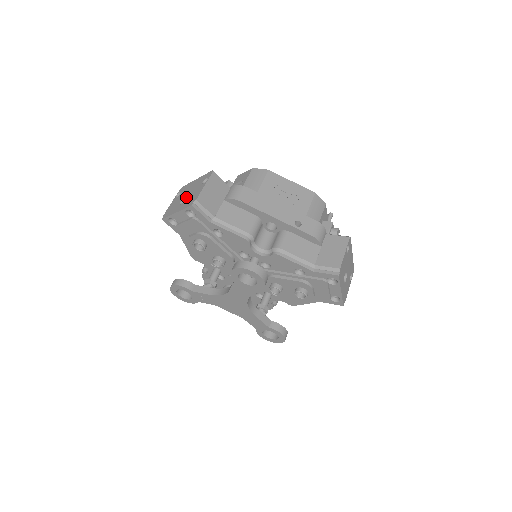
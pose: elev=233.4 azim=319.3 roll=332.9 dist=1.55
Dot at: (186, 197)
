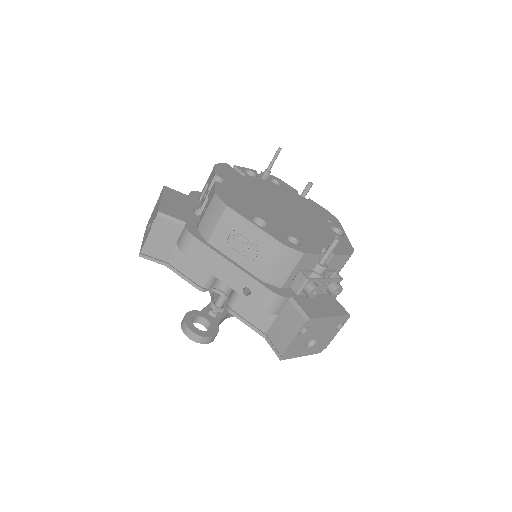
Dot at: occluded
